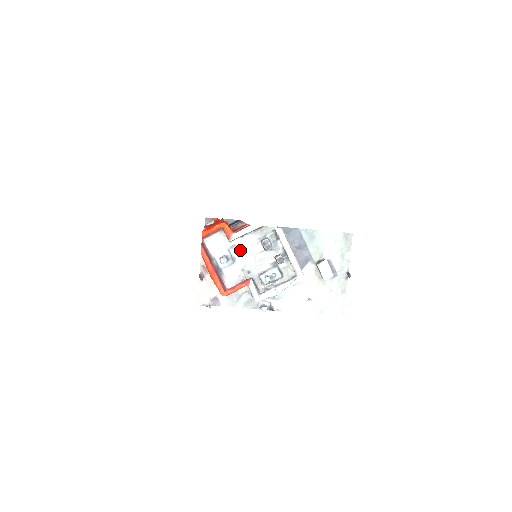
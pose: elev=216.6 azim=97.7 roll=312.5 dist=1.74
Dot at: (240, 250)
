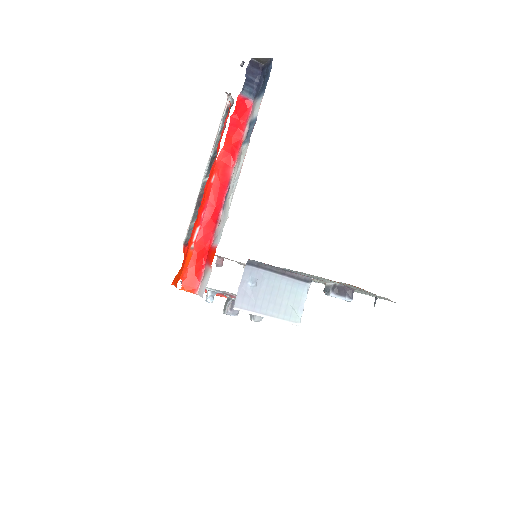
Dot at: occluded
